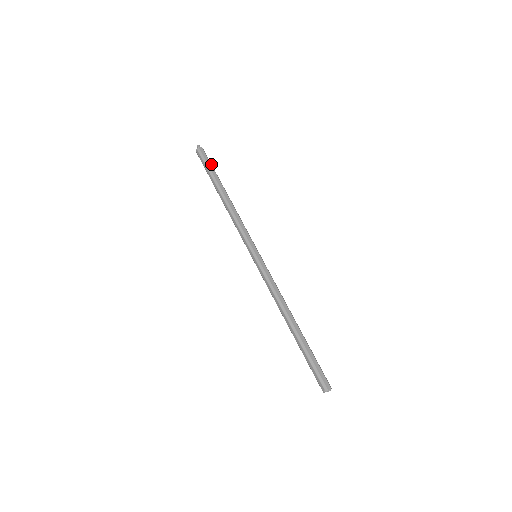
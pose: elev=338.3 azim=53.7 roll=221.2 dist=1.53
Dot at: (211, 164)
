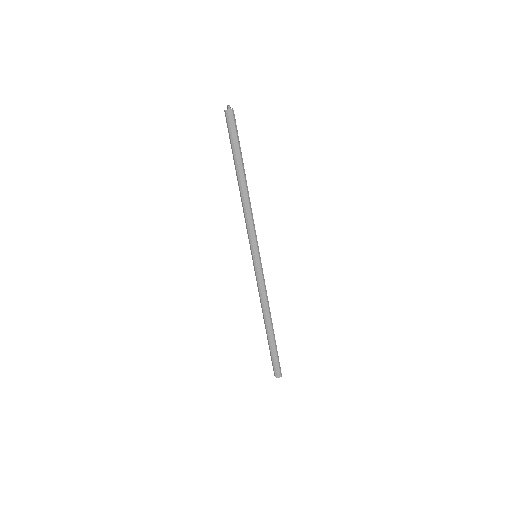
Dot at: (238, 136)
